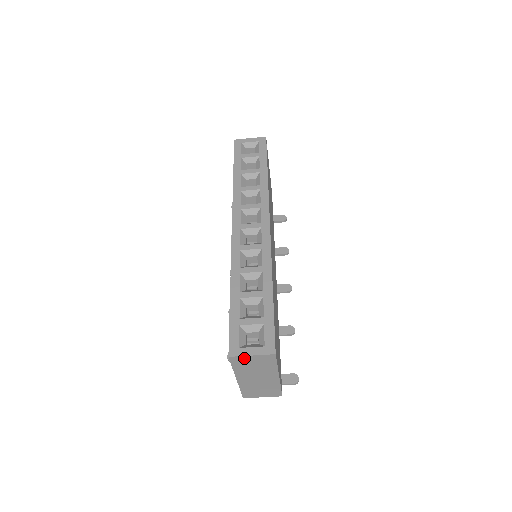
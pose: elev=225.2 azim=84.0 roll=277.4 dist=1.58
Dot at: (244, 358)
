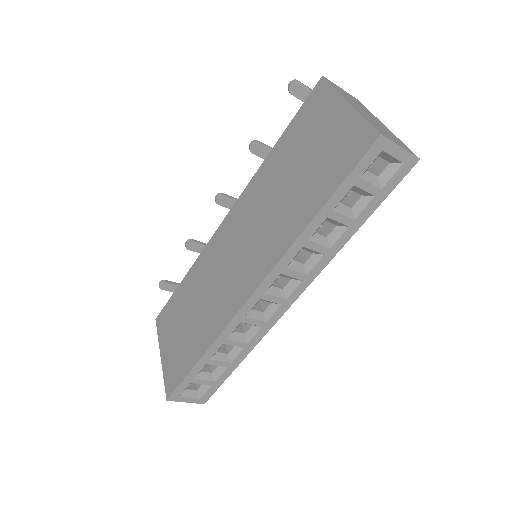
Dot at: occluded
